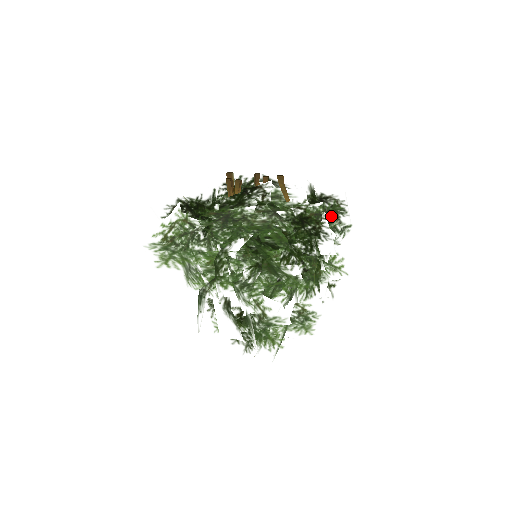
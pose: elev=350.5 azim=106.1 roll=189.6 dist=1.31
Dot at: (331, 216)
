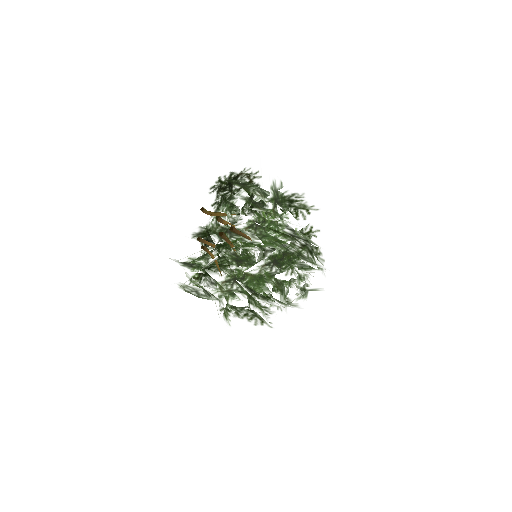
Dot at: (281, 257)
